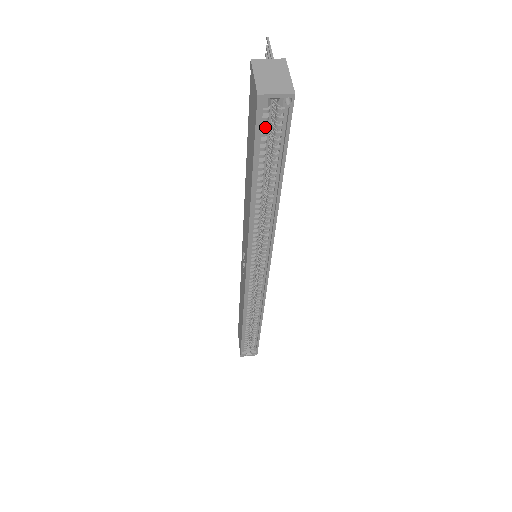
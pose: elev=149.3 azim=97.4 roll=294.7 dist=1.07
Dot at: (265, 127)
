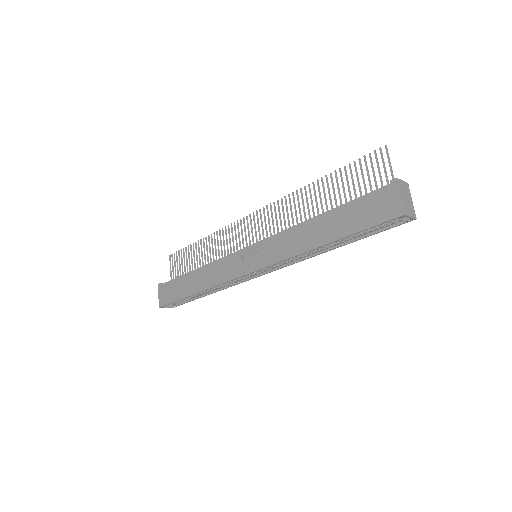
Dot at: (382, 223)
